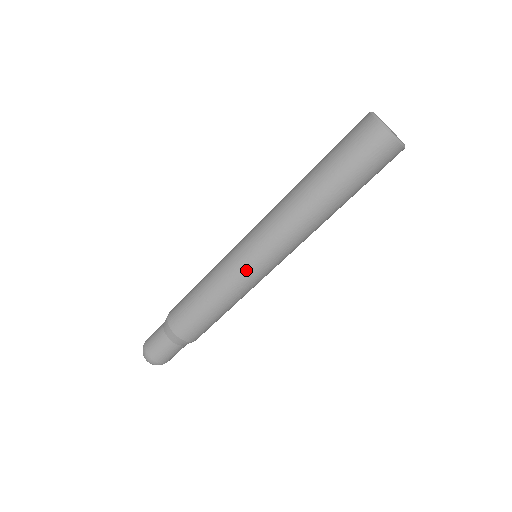
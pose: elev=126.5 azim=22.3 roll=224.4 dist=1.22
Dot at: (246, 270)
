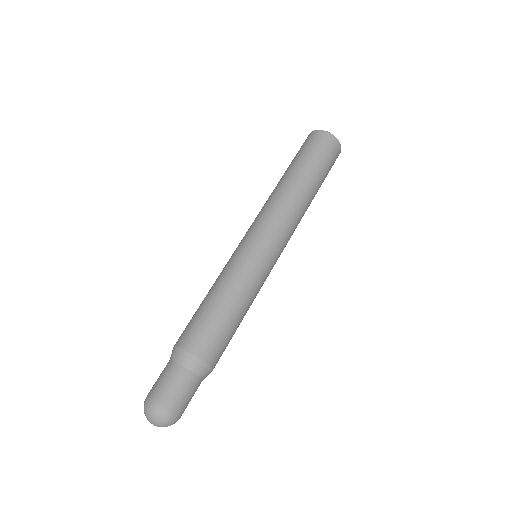
Dot at: (258, 257)
